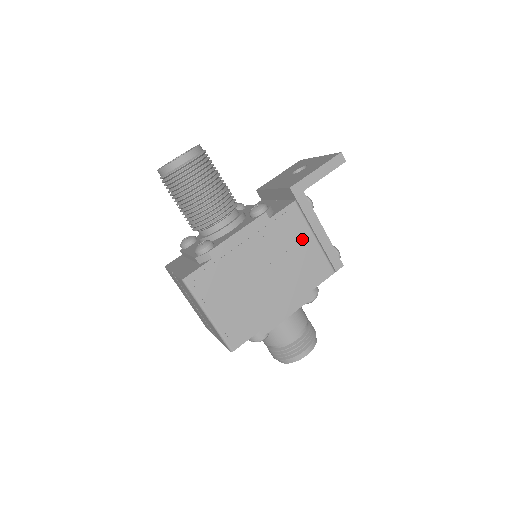
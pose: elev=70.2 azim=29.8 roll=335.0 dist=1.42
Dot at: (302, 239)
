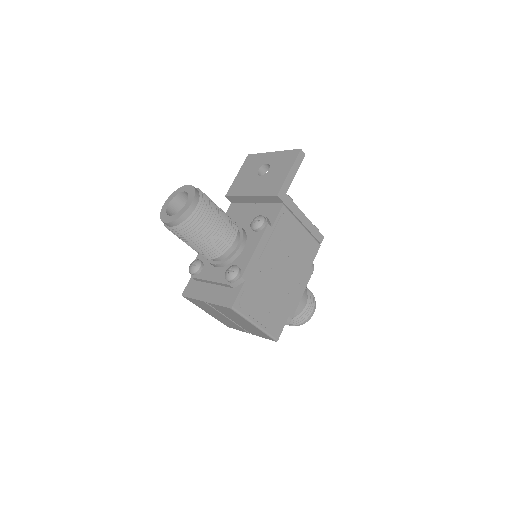
Dot at: (295, 232)
